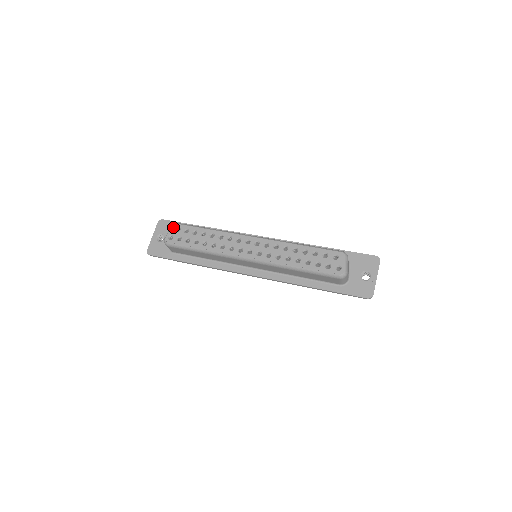
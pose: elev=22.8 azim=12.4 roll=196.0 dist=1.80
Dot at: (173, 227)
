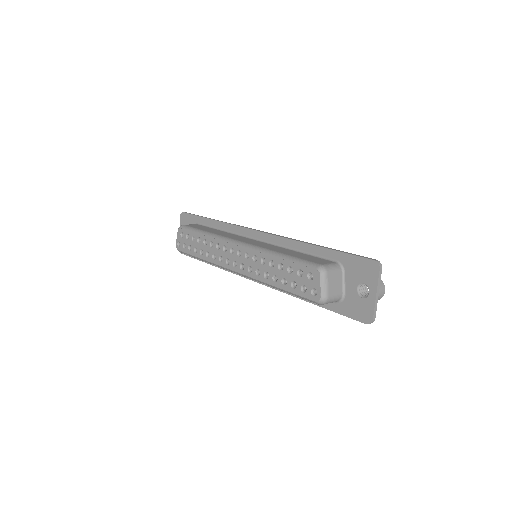
Dot at: (178, 232)
